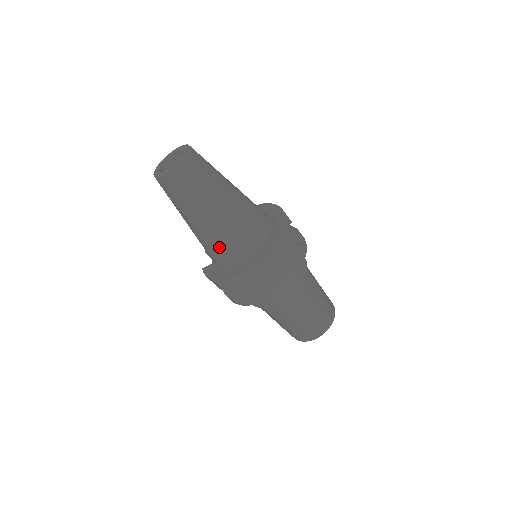
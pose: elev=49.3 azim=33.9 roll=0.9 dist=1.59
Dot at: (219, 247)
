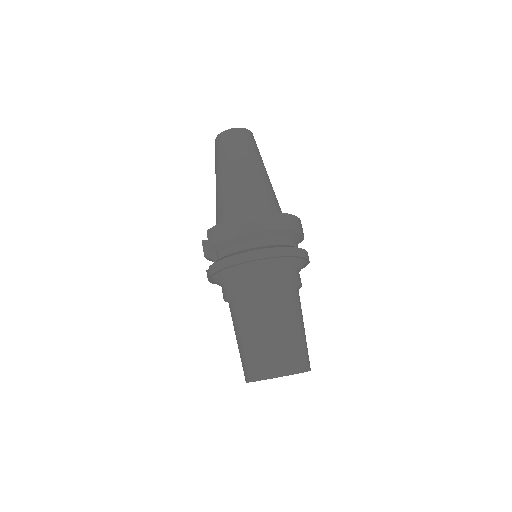
Dot at: (249, 197)
